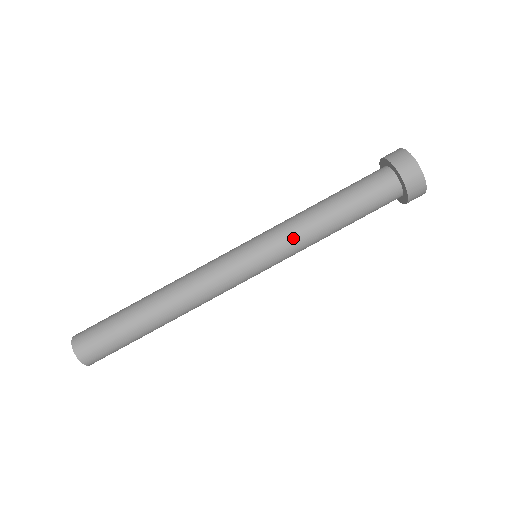
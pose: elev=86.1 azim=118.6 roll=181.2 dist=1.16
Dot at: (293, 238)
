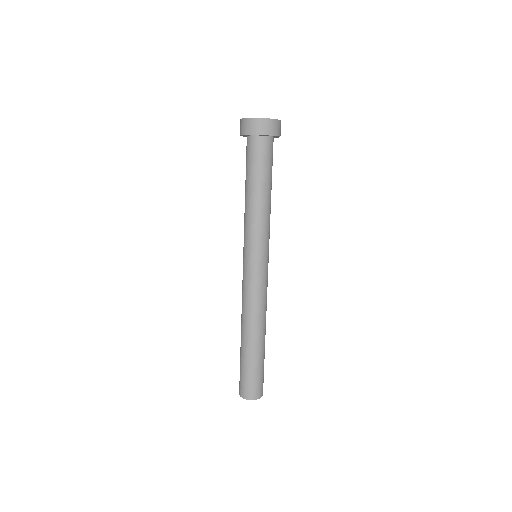
Dot at: (261, 228)
